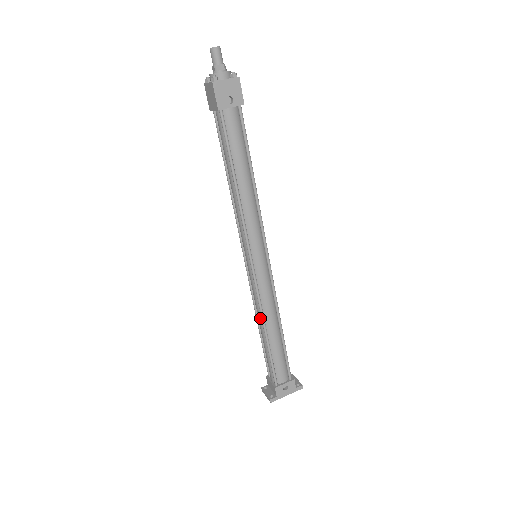
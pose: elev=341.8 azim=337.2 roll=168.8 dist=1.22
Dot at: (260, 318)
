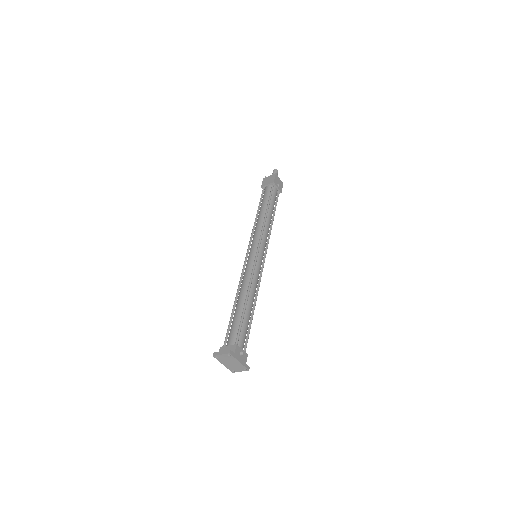
Dot at: (245, 289)
